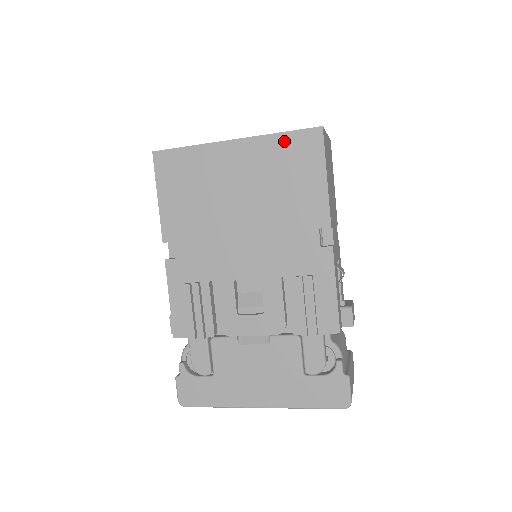
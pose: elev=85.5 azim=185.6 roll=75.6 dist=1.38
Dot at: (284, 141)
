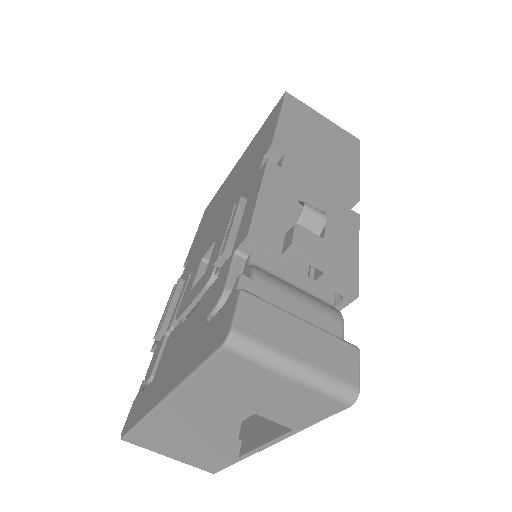
Dot at: (263, 126)
